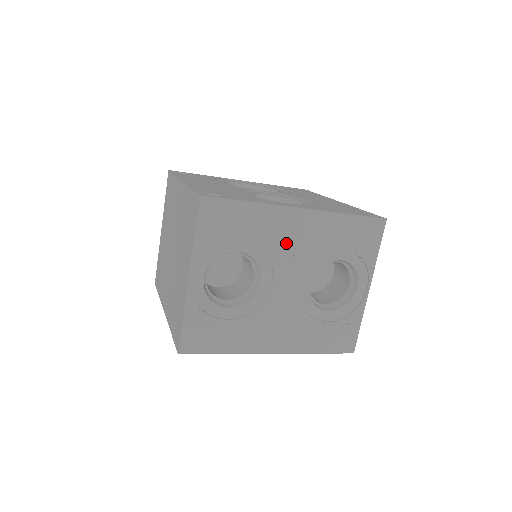
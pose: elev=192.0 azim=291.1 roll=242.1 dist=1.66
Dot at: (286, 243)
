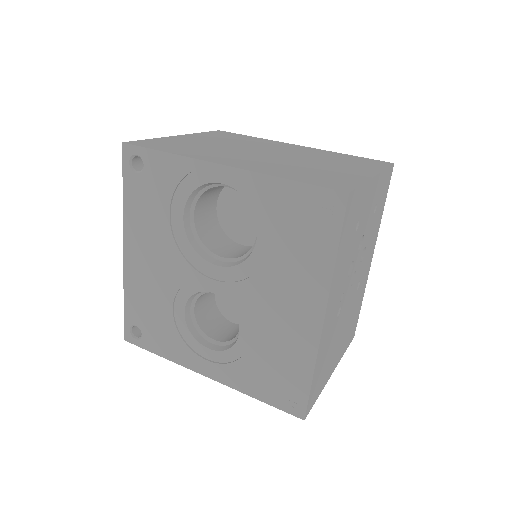
Dot at: occluded
